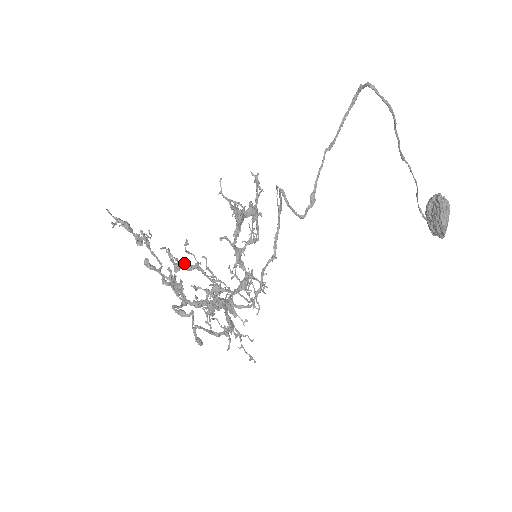
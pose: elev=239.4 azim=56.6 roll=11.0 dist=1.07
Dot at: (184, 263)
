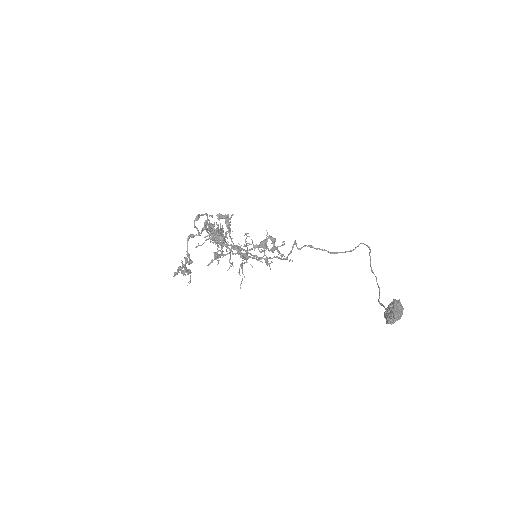
Dot at: occluded
